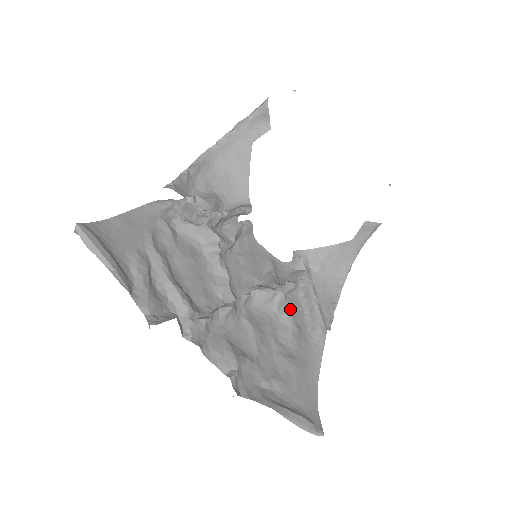
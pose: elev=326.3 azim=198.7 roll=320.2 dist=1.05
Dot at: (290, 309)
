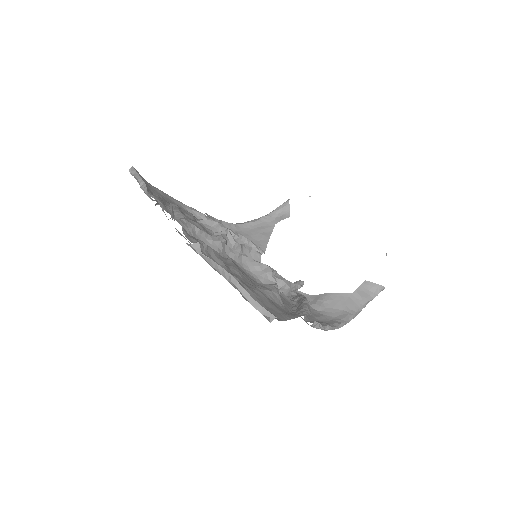
Dot at: (276, 284)
